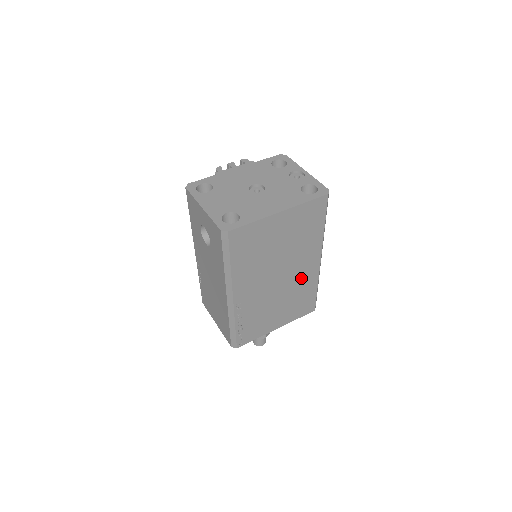
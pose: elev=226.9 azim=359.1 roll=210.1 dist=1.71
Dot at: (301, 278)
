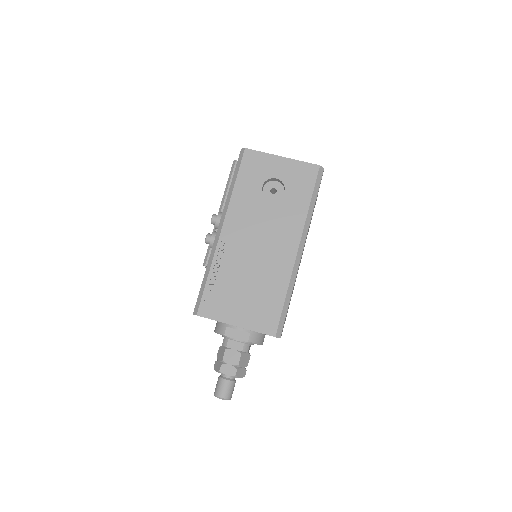
Dot at: occluded
